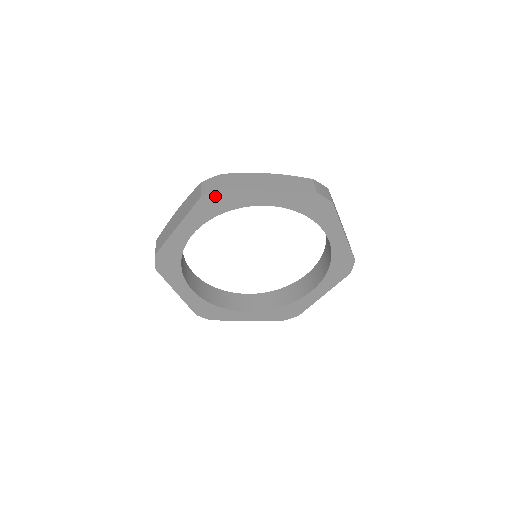
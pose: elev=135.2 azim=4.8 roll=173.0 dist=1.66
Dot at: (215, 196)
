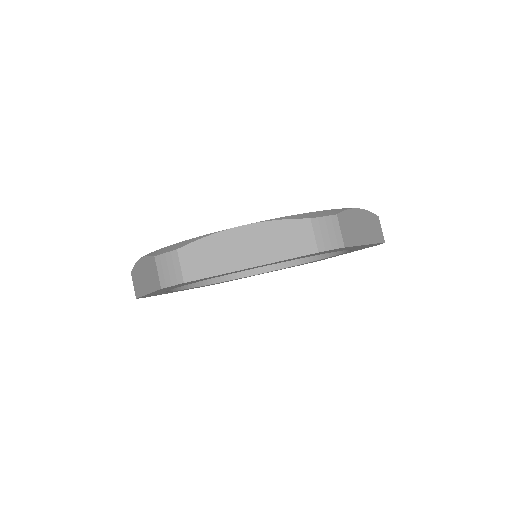
Dot at: (179, 284)
